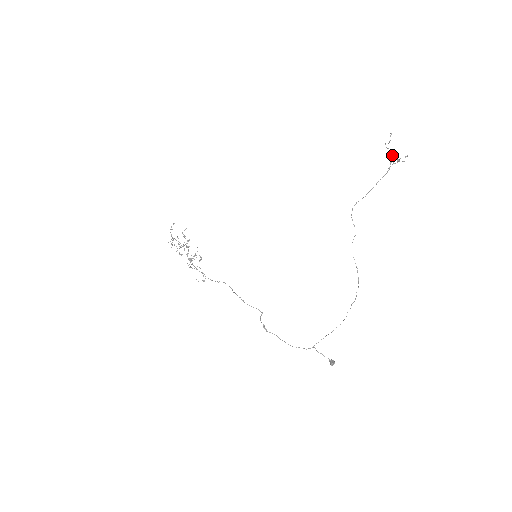
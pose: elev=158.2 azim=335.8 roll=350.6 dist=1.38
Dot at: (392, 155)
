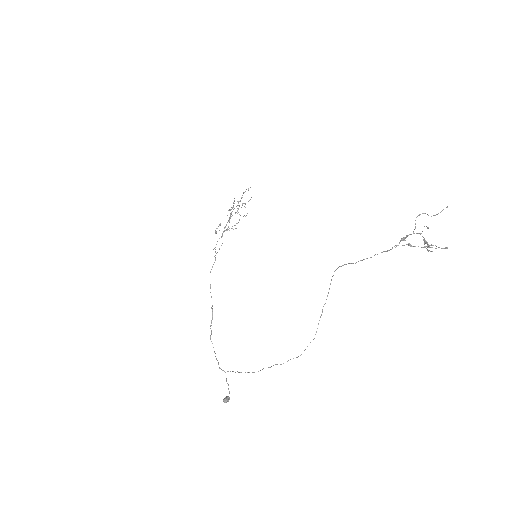
Dot at: (413, 232)
